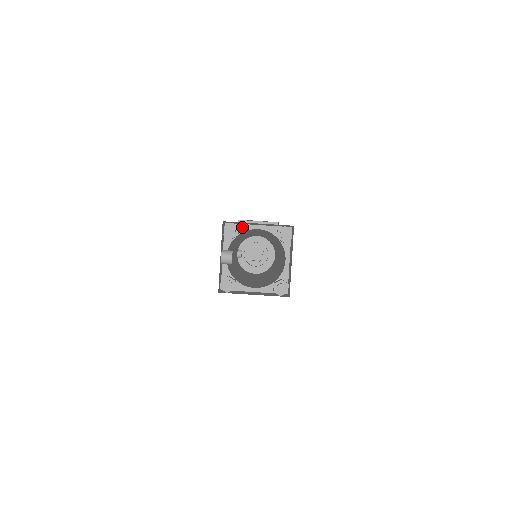
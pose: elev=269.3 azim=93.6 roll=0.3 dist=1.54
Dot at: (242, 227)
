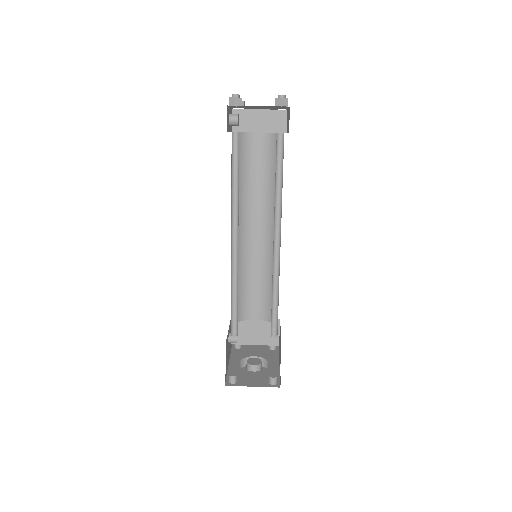
Dot at: (246, 132)
